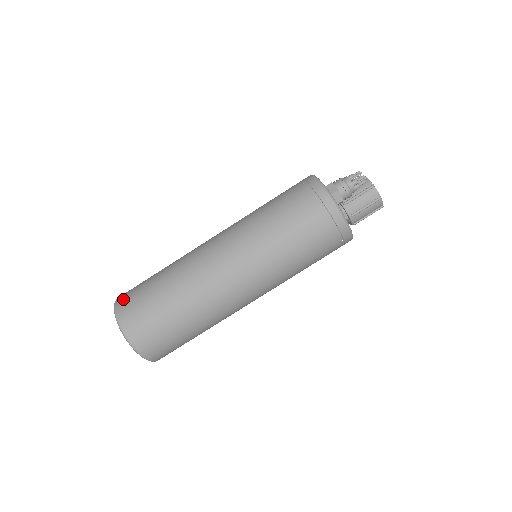
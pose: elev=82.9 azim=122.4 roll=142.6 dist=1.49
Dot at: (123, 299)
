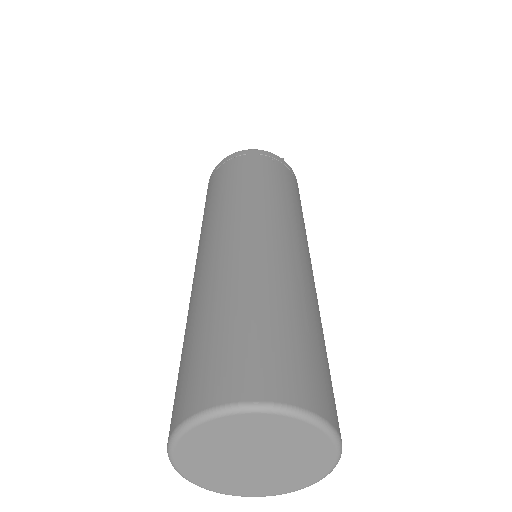
Dot at: occluded
